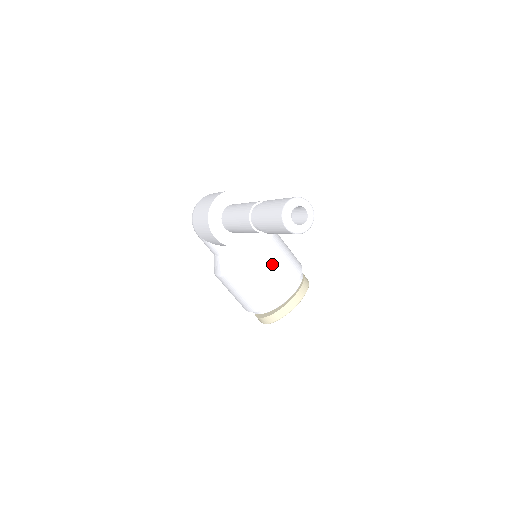
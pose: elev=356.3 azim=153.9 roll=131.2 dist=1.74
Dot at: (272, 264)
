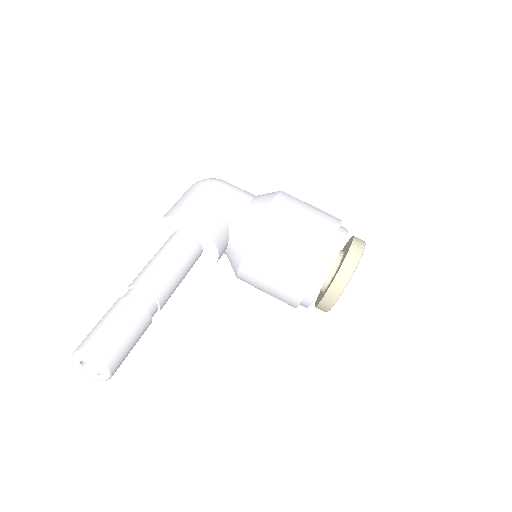
Dot at: (262, 276)
